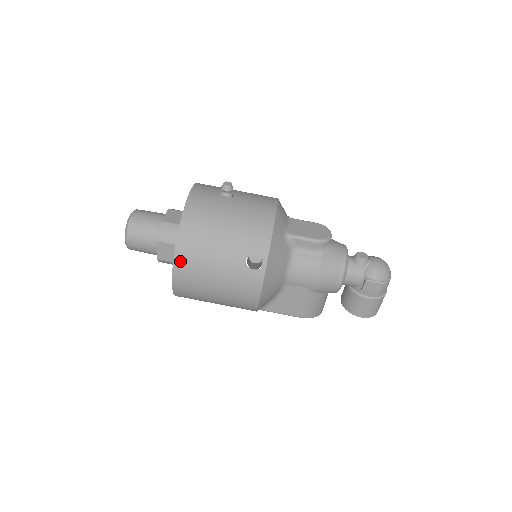
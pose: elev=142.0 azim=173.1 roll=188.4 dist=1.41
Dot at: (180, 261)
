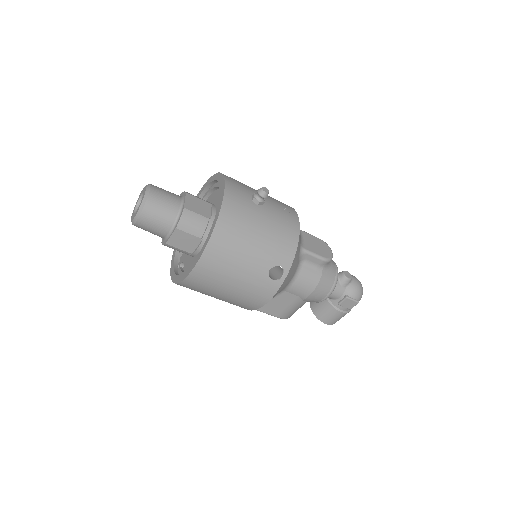
Dot at: (207, 259)
